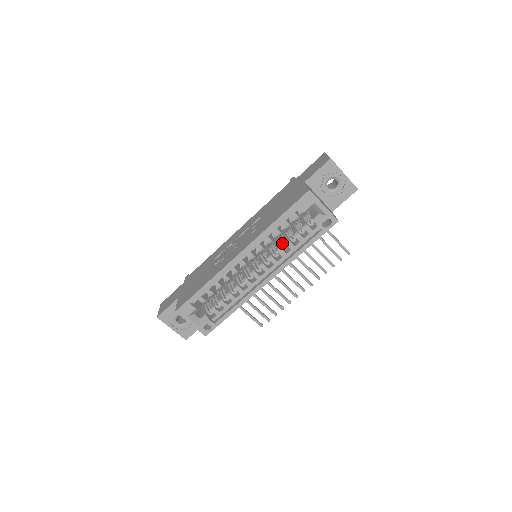
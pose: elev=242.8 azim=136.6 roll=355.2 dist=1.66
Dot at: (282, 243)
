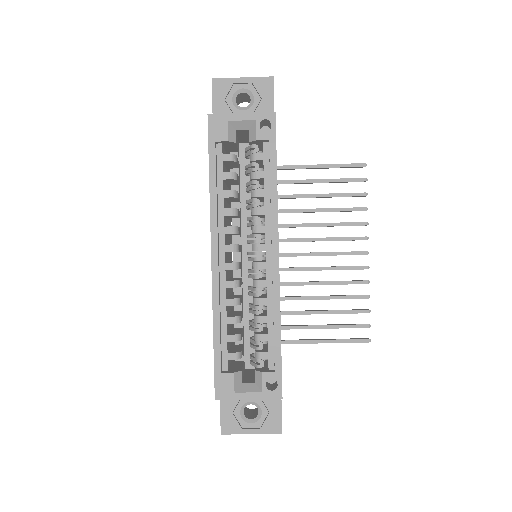
Dot at: occluded
